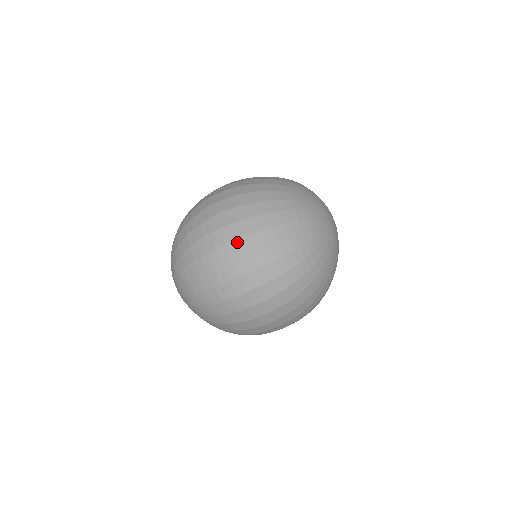
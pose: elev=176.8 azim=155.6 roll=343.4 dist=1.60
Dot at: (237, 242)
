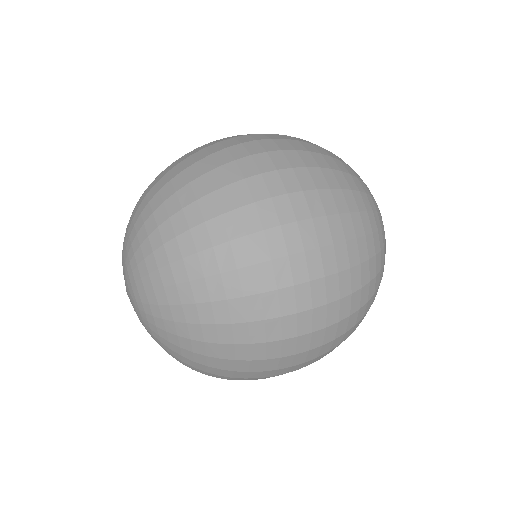
Dot at: (317, 222)
